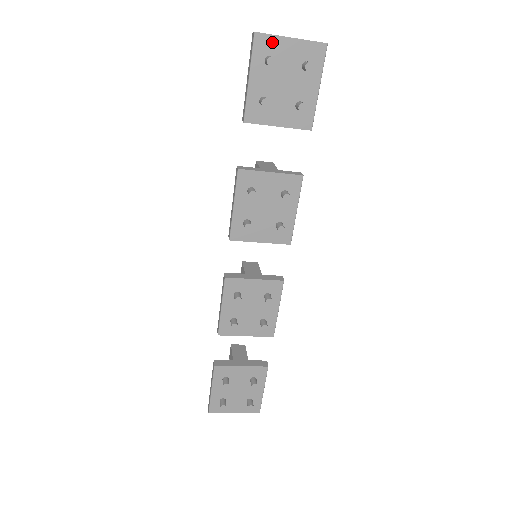
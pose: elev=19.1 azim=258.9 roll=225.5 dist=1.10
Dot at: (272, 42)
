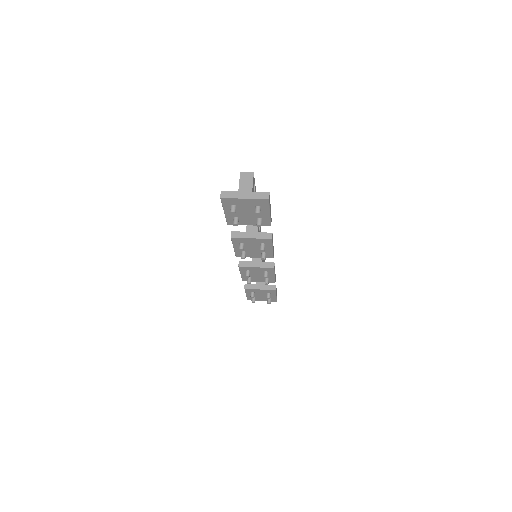
Dot at: (233, 200)
